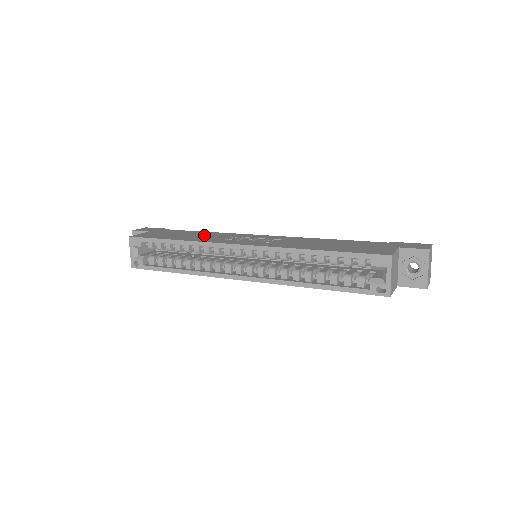
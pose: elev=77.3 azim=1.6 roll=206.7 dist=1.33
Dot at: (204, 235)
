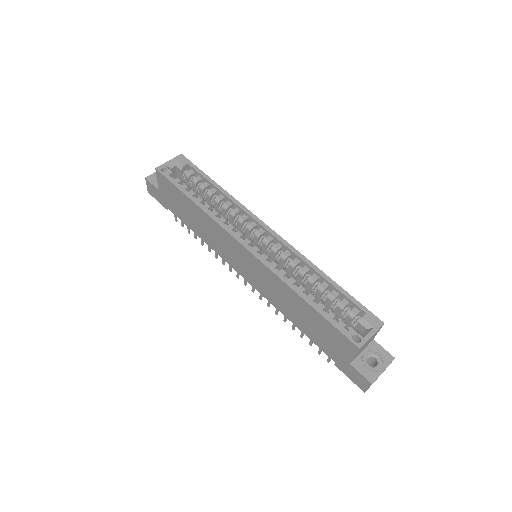
Dot at: occluded
